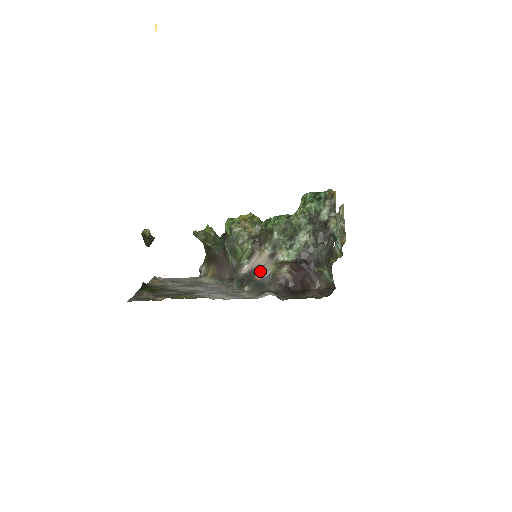
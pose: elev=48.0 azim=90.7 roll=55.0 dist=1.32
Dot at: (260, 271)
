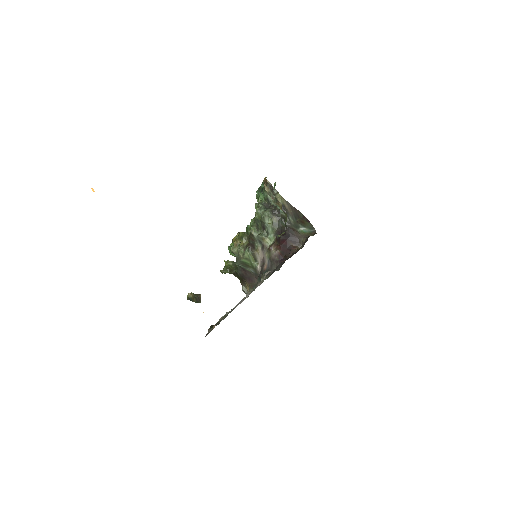
Dot at: (264, 263)
